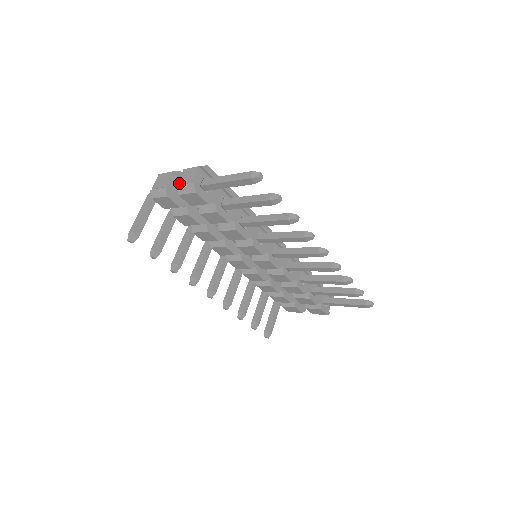
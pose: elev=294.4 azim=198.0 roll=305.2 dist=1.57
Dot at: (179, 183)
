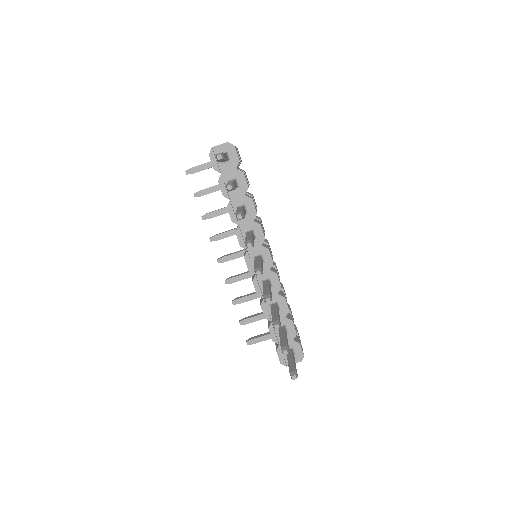
Dot at: occluded
